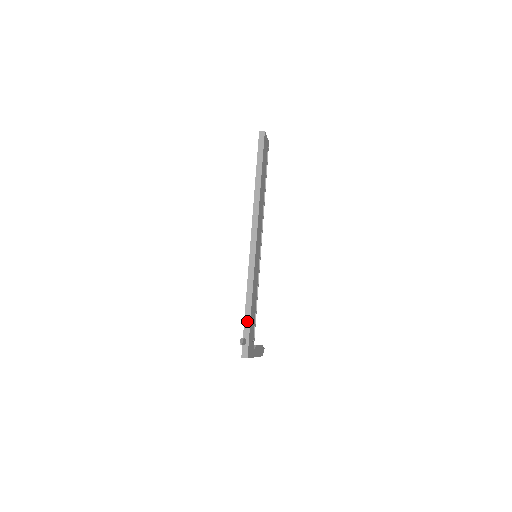
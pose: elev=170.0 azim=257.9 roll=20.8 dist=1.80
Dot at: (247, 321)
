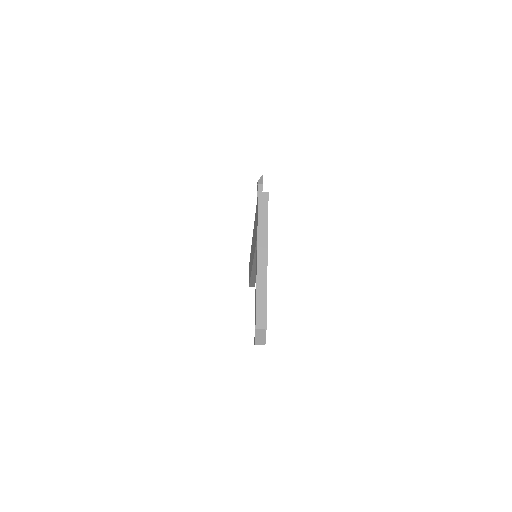
Dot at: occluded
